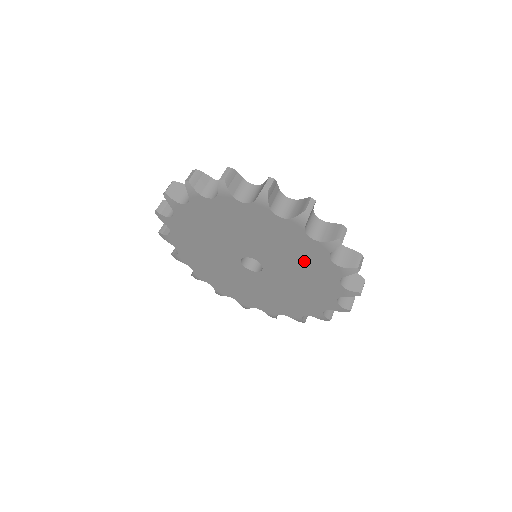
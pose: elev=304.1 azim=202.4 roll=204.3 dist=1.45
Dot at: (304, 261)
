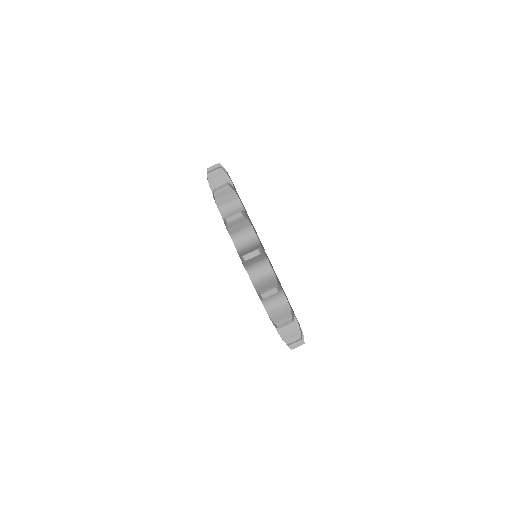
Dot at: occluded
